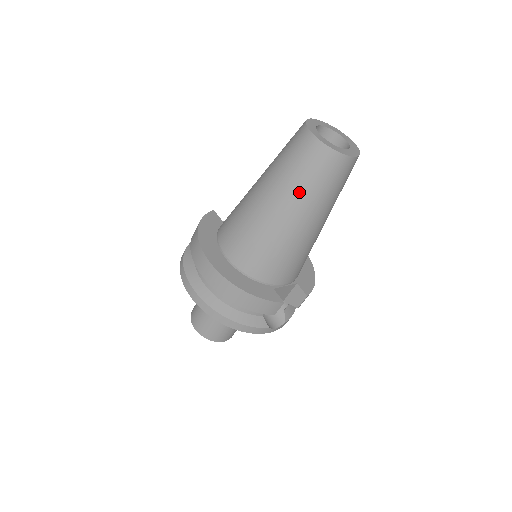
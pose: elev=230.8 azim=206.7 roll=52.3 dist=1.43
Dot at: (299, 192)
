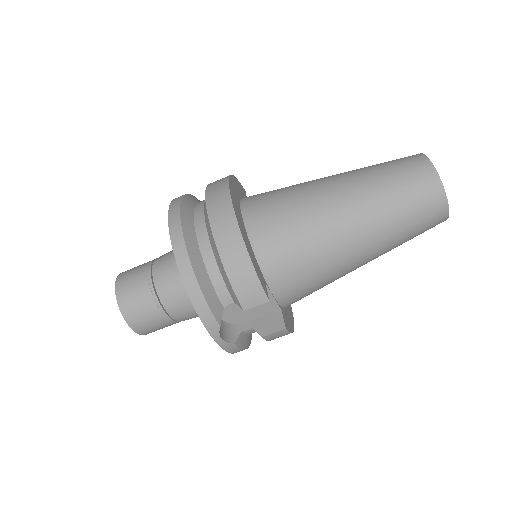
Dot at: (379, 197)
